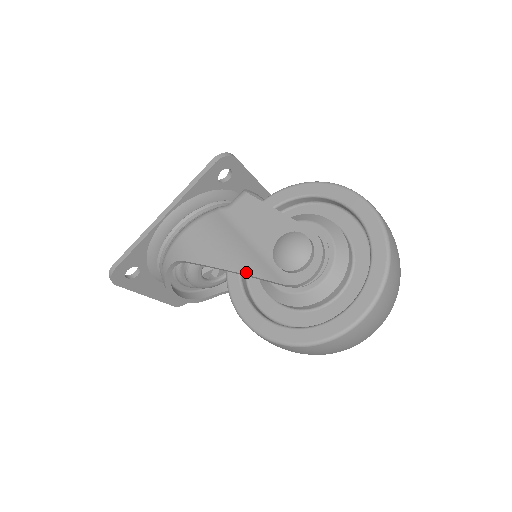
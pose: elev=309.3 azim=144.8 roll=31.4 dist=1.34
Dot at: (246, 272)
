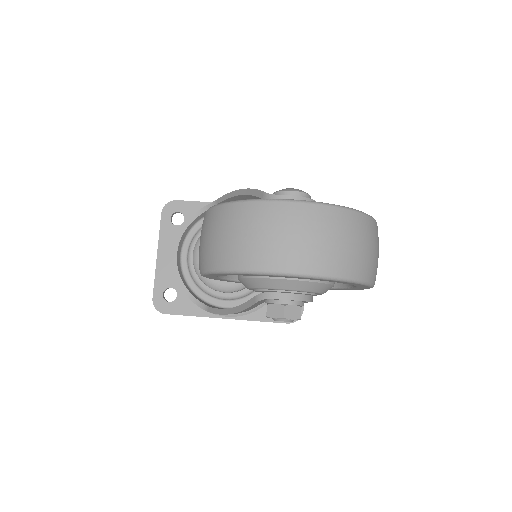
Dot at: (249, 189)
